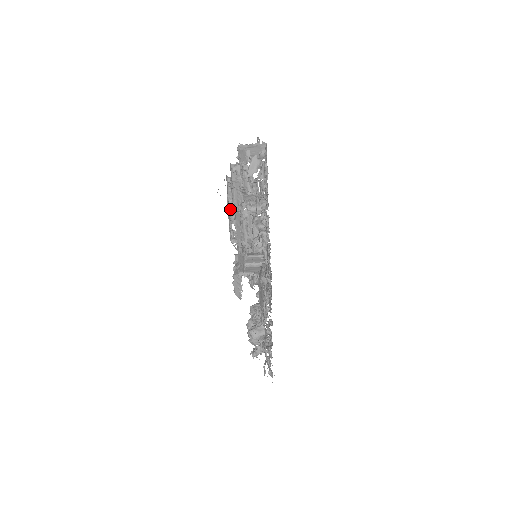
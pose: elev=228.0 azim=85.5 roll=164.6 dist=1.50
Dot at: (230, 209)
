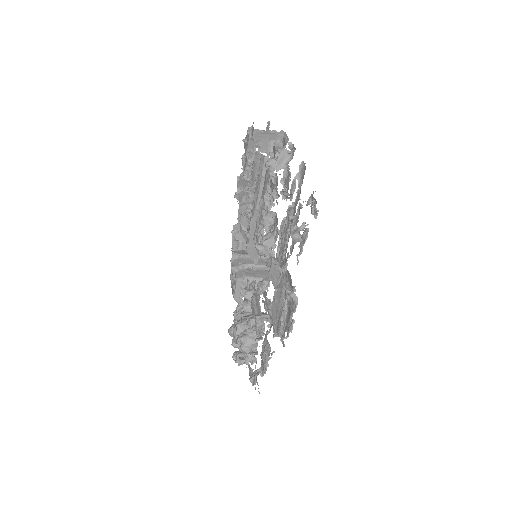
Dot at: (264, 212)
